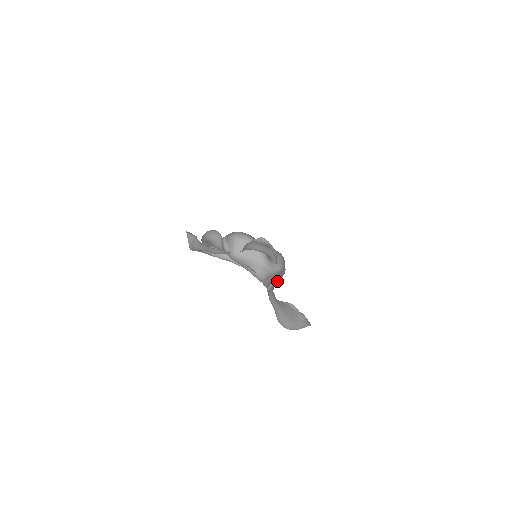
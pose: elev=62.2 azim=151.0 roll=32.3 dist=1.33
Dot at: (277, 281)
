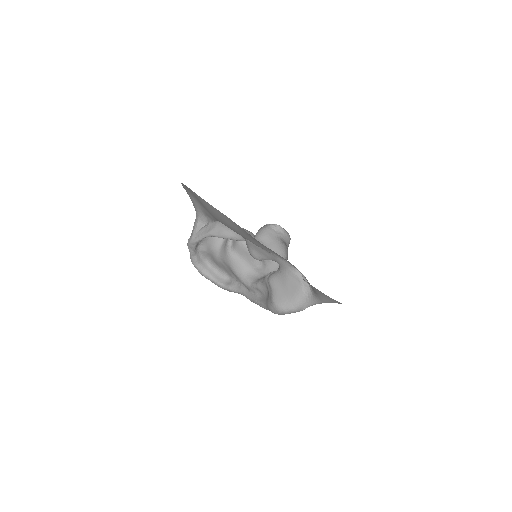
Dot at: occluded
